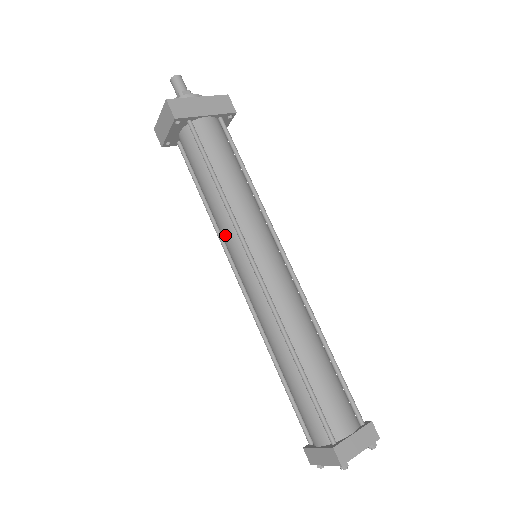
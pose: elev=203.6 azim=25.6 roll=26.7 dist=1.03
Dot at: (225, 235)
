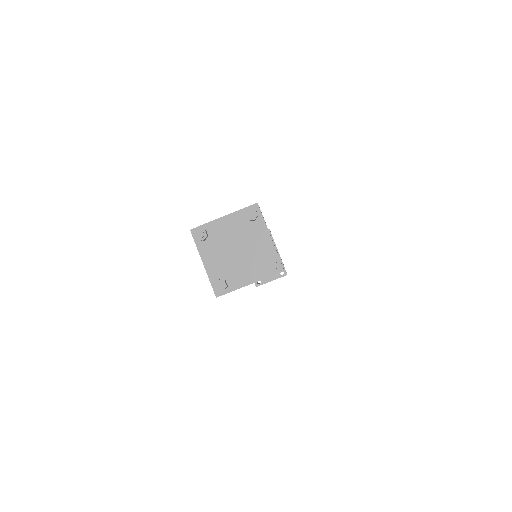
Dot at: occluded
